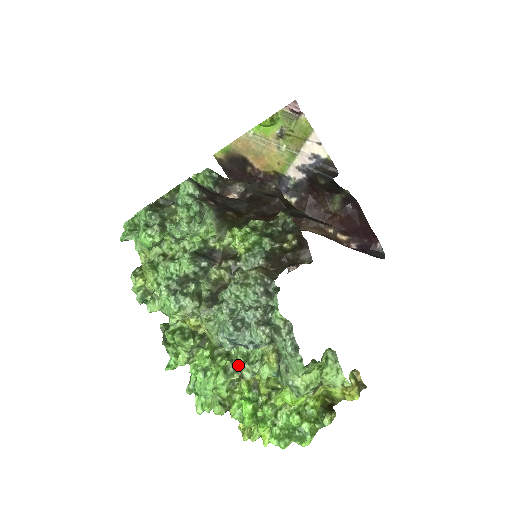
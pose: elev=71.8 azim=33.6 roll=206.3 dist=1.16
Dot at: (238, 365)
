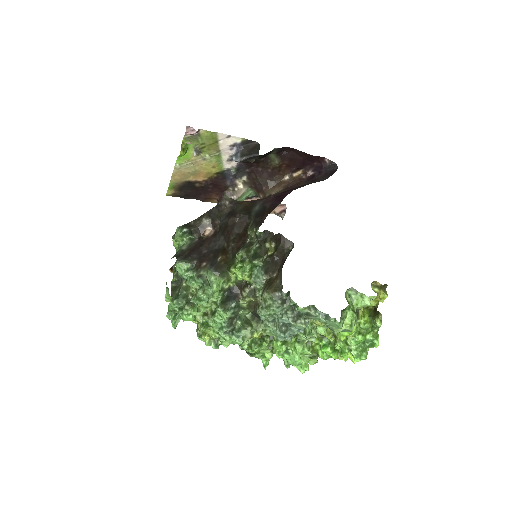
Dot at: (302, 338)
